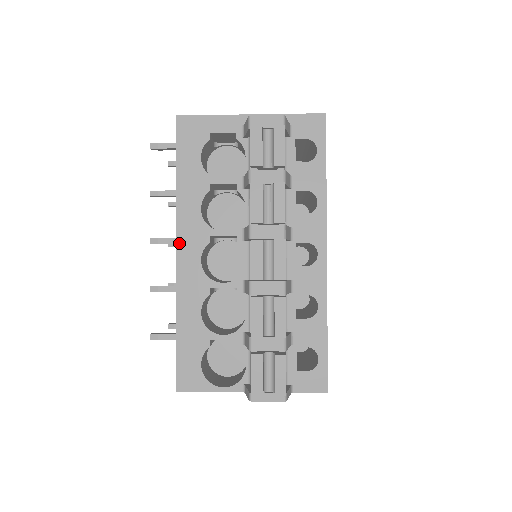
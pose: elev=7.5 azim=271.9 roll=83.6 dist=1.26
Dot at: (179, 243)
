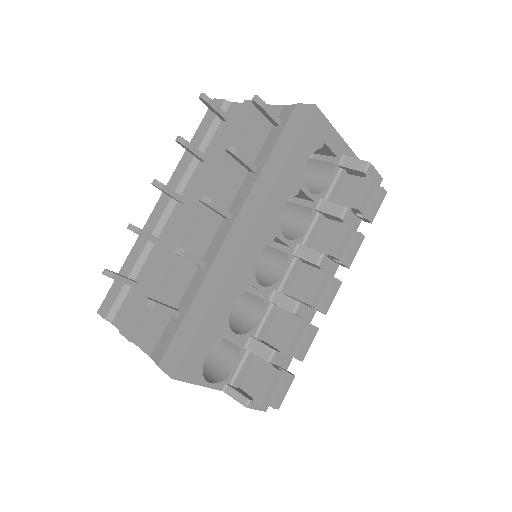
Dot at: (253, 229)
